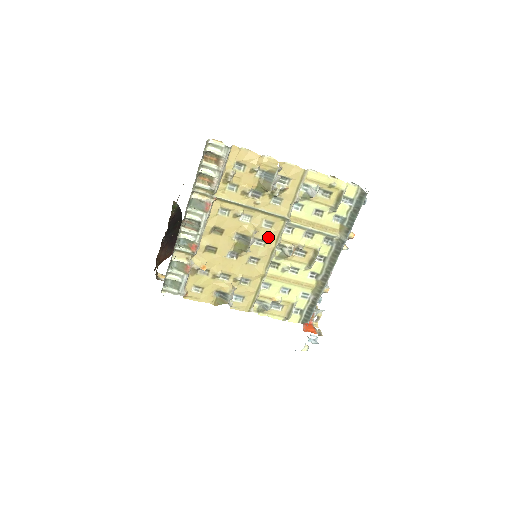
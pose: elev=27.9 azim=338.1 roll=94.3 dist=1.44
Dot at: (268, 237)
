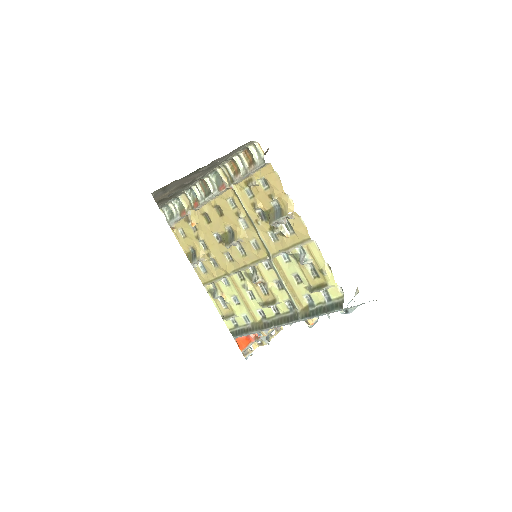
Dot at: (249, 253)
